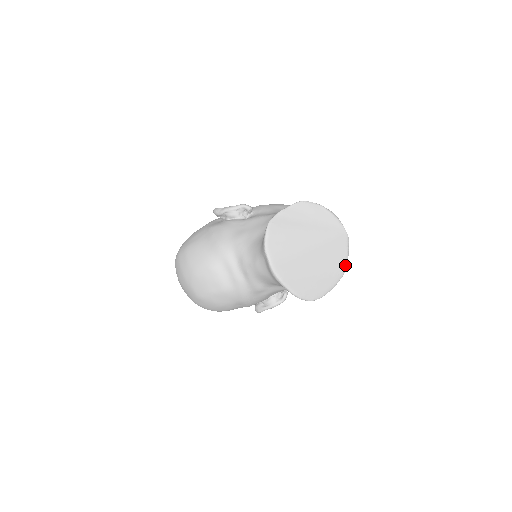
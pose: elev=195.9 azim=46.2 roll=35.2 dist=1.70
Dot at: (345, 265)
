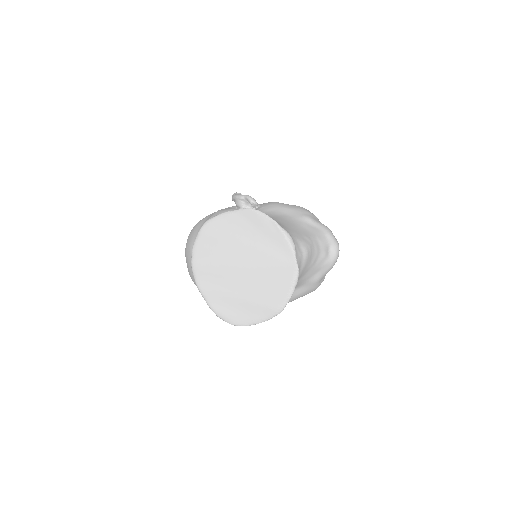
Dot at: (284, 302)
